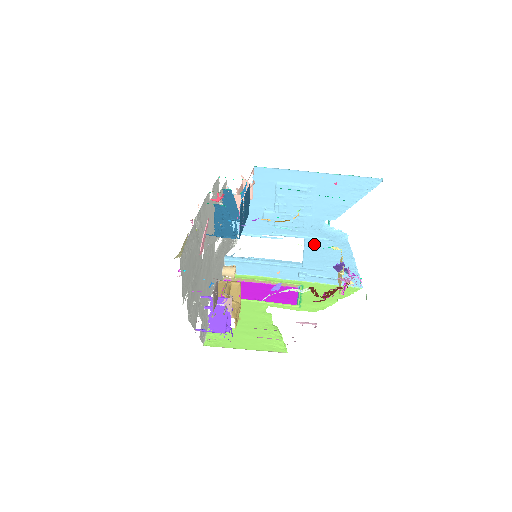
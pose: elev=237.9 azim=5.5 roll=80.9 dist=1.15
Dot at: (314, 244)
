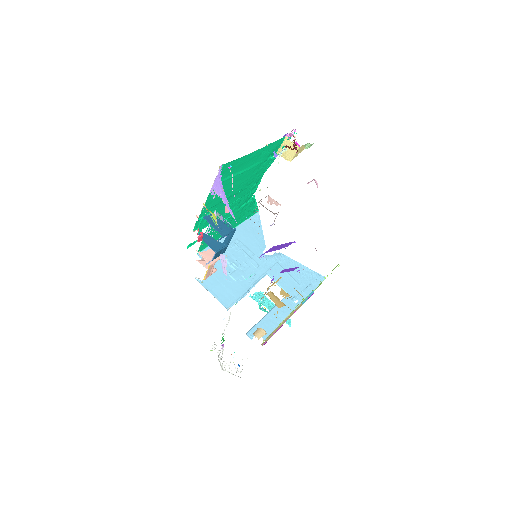
Dot at: (275, 272)
